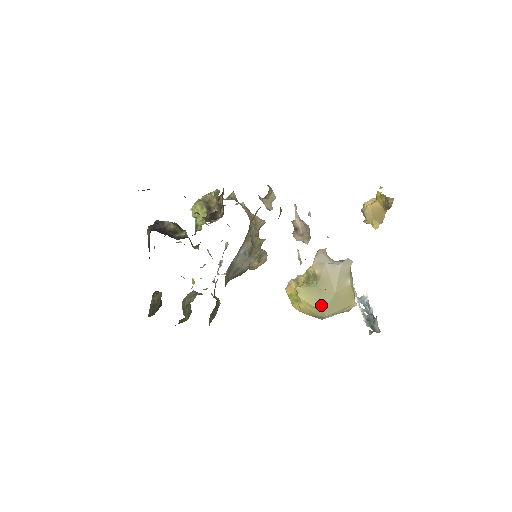
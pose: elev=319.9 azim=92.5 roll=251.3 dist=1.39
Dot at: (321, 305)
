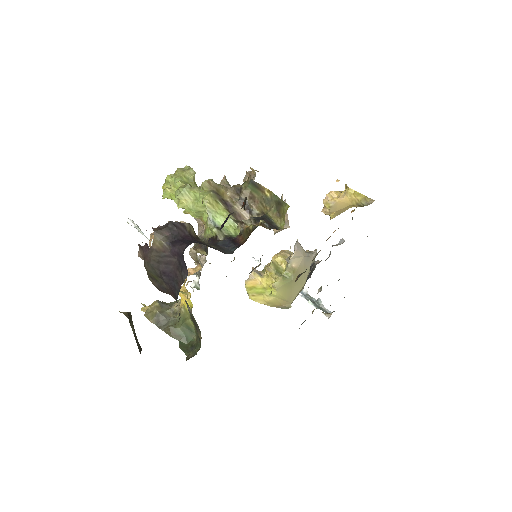
Dot at: (291, 296)
